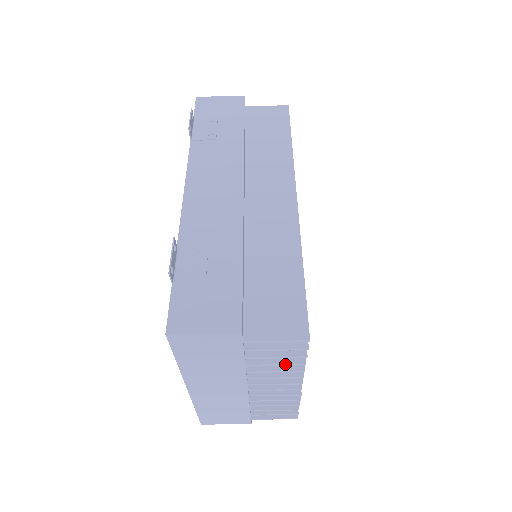
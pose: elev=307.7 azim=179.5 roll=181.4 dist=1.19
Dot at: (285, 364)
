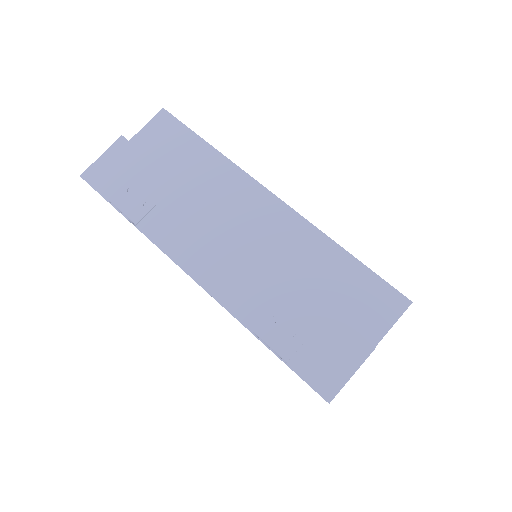
Dot at: occluded
